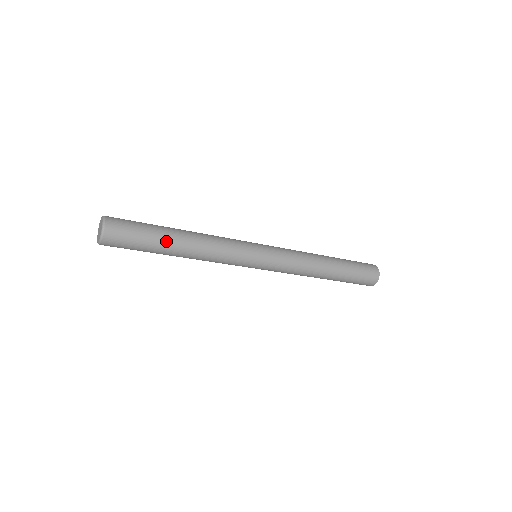
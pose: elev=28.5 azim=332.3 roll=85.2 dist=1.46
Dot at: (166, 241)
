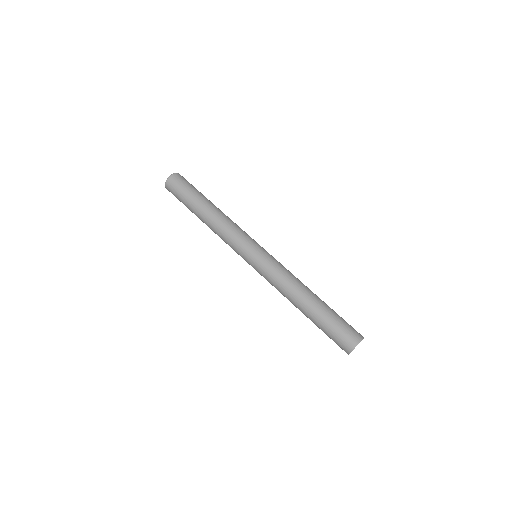
Dot at: (194, 208)
